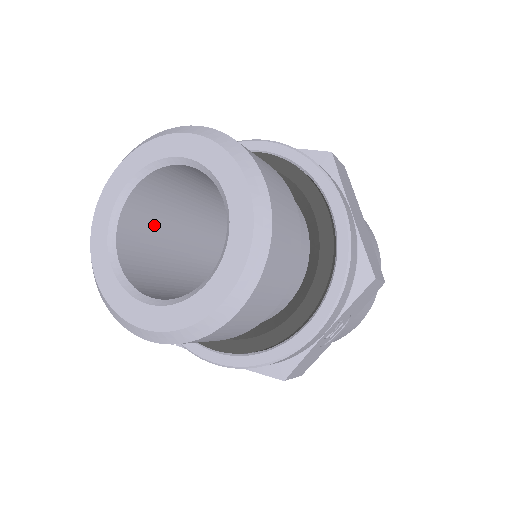
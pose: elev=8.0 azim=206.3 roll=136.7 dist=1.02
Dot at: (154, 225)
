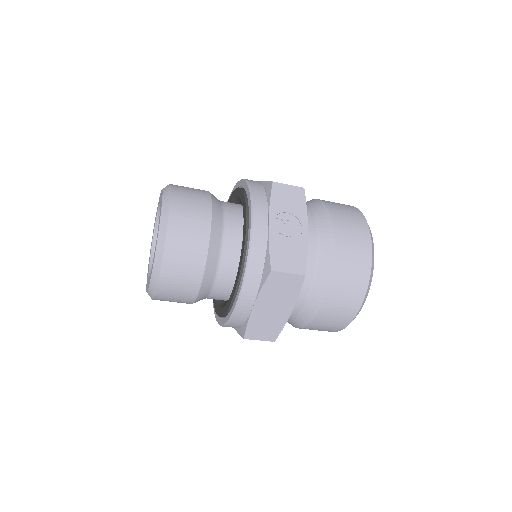
Dot at: occluded
